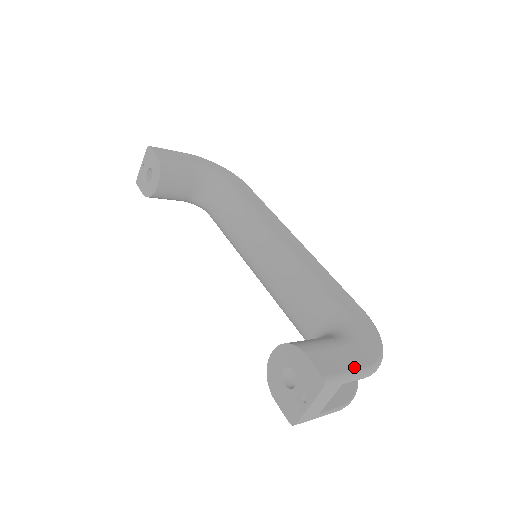
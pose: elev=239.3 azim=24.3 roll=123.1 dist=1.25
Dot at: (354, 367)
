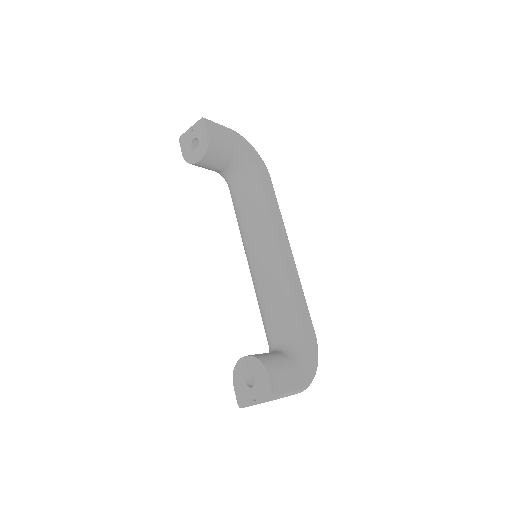
Dot at: (294, 388)
